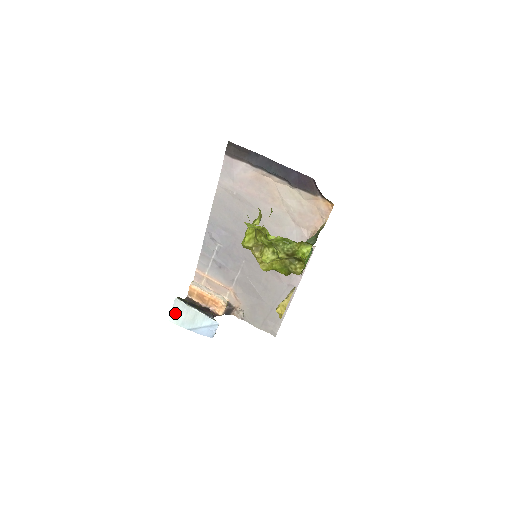
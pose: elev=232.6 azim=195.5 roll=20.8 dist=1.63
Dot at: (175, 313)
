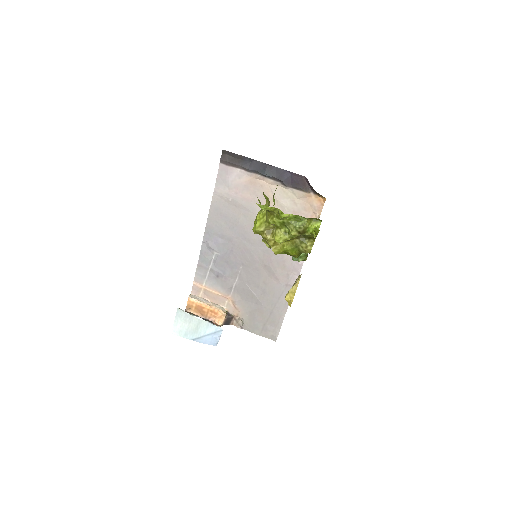
Dot at: (178, 324)
